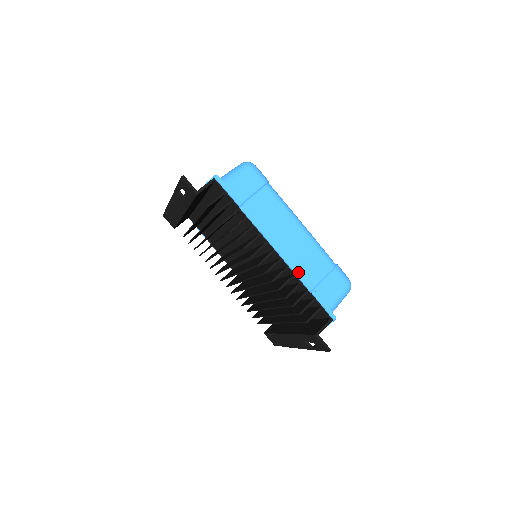
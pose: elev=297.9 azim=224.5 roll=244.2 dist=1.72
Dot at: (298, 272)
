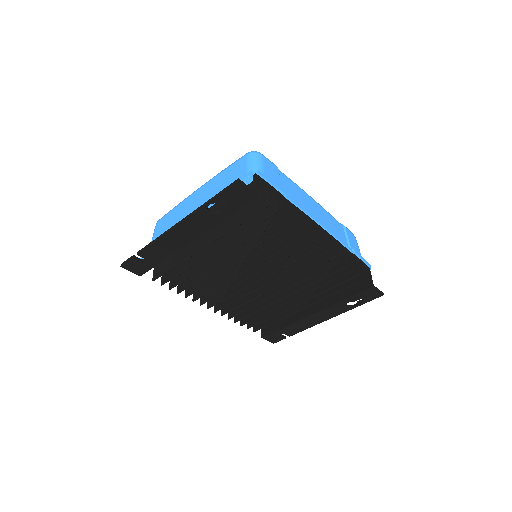
Dot at: (340, 239)
